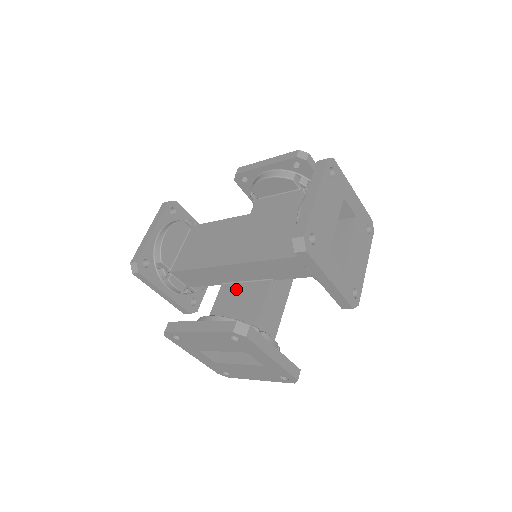
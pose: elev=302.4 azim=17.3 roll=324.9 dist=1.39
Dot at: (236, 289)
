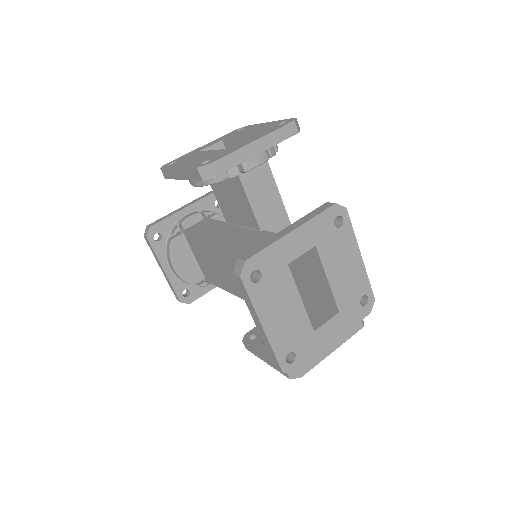
Dot at: occluded
